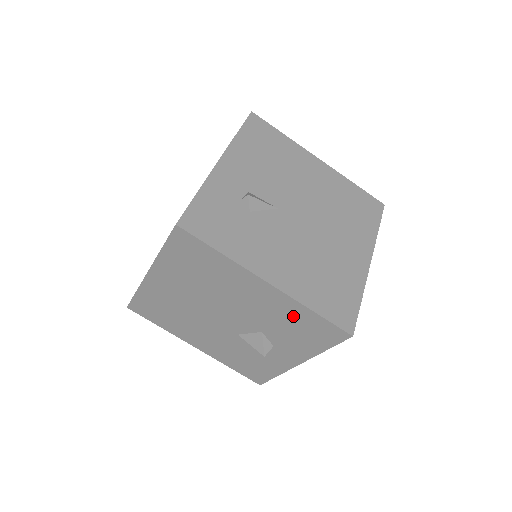
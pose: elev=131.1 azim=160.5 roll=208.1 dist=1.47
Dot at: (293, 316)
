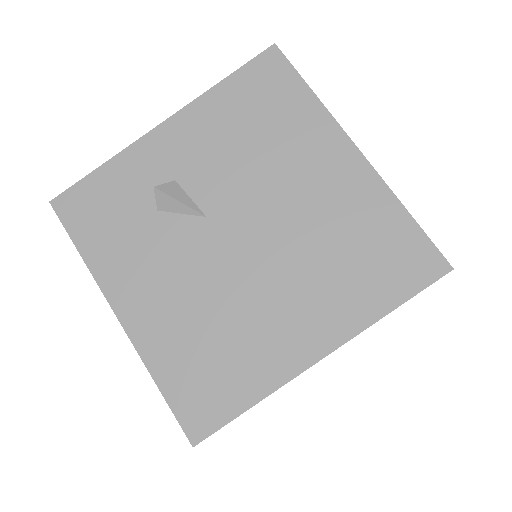
Dot at: occluded
